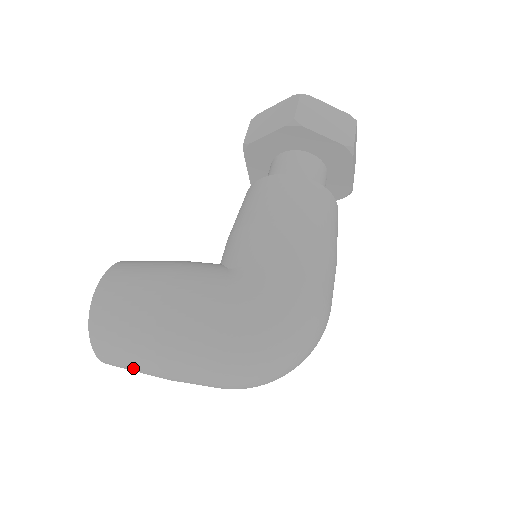
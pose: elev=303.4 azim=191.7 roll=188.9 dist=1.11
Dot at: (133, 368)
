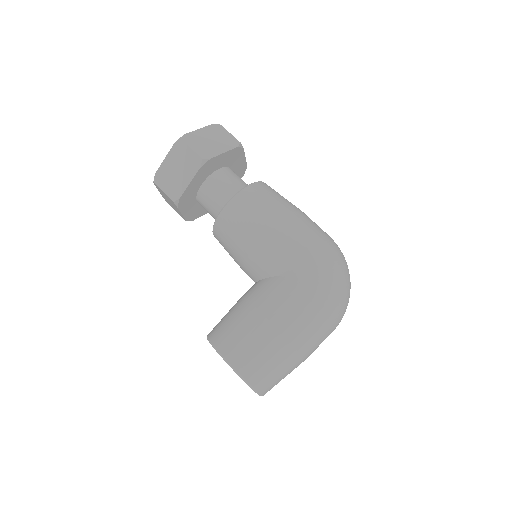
Dot at: occluded
